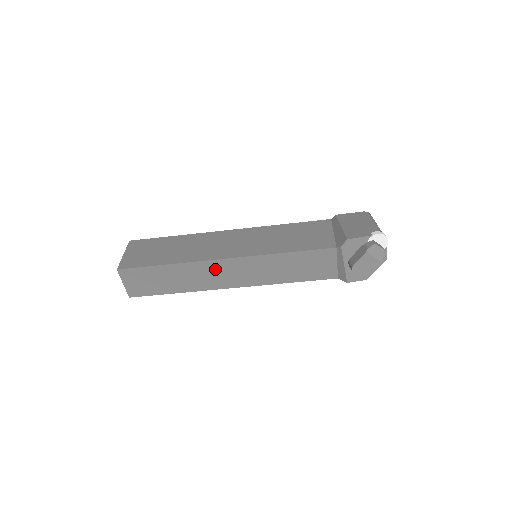
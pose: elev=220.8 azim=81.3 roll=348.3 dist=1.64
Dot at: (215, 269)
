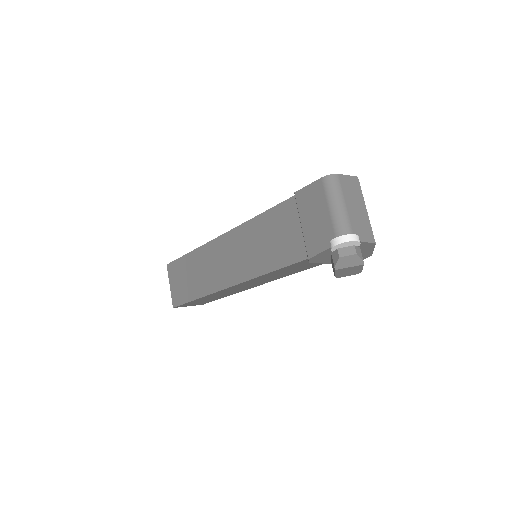
Dot at: occluded
